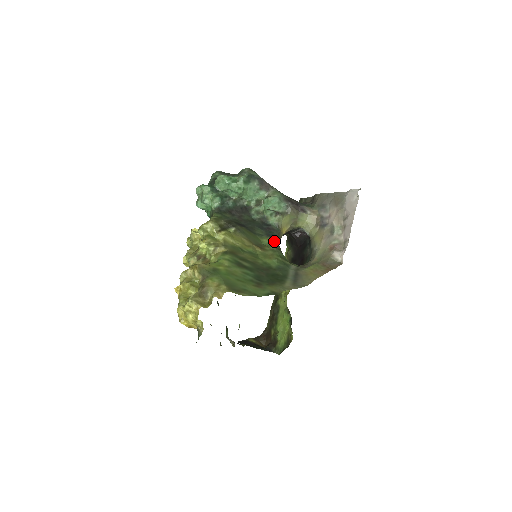
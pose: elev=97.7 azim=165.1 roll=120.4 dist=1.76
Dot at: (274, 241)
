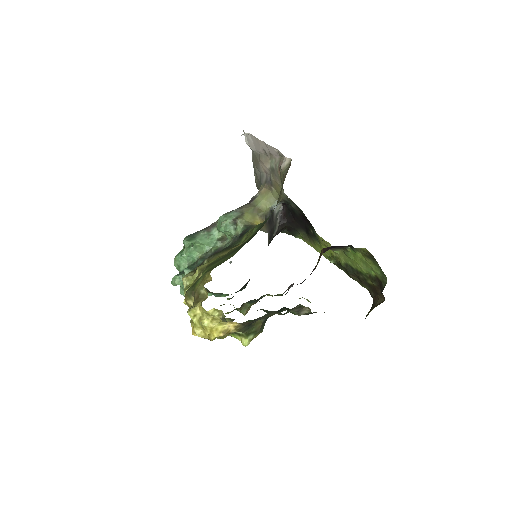
Dot at: occluded
